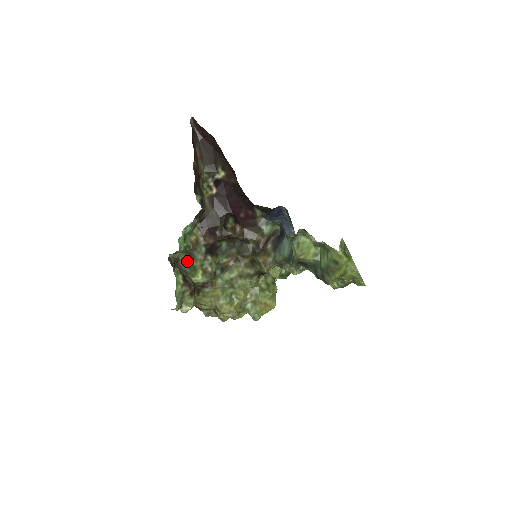
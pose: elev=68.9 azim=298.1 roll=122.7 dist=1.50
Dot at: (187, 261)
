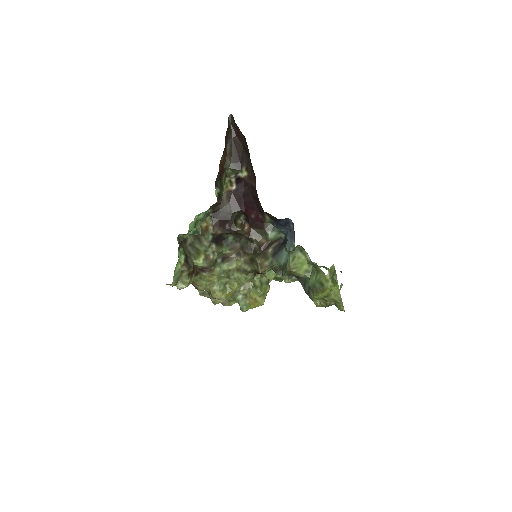
Dot at: (194, 243)
